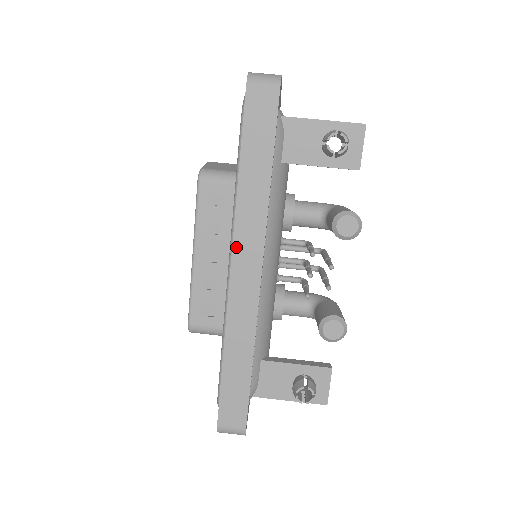
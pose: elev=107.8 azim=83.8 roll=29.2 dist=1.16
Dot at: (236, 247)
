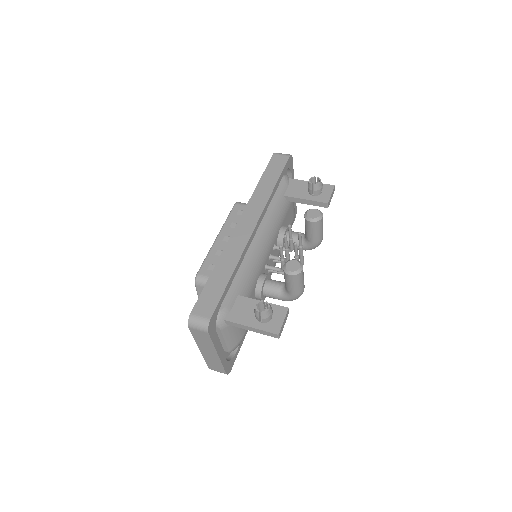
Dot at: (245, 213)
